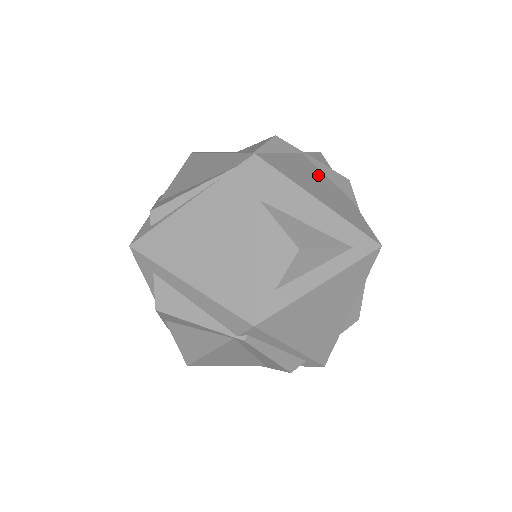
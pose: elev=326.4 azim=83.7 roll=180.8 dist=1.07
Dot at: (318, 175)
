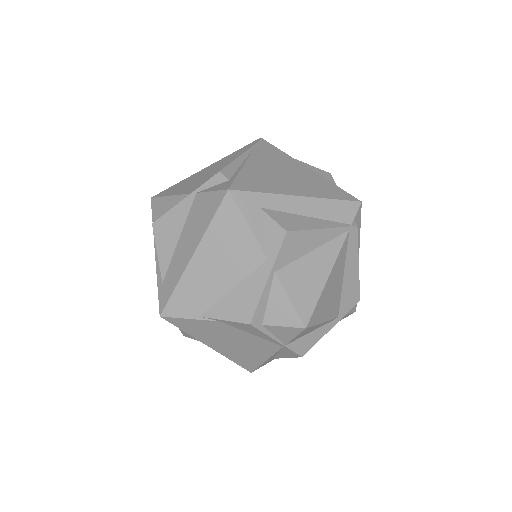
Dot at: occluded
